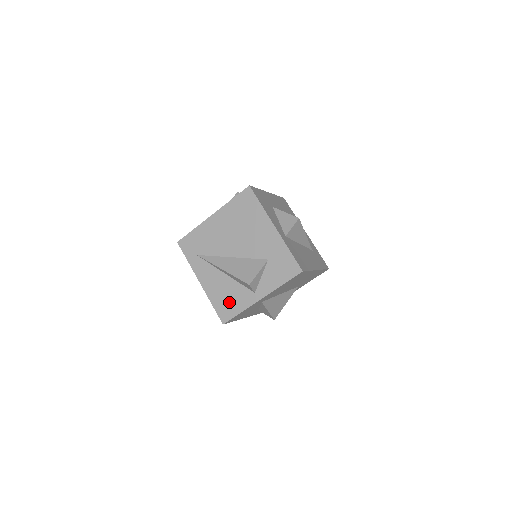
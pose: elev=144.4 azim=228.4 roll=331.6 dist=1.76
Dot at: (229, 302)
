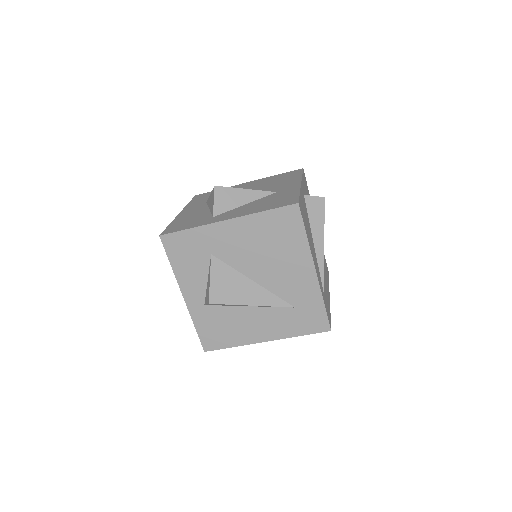
Dot at: occluded
